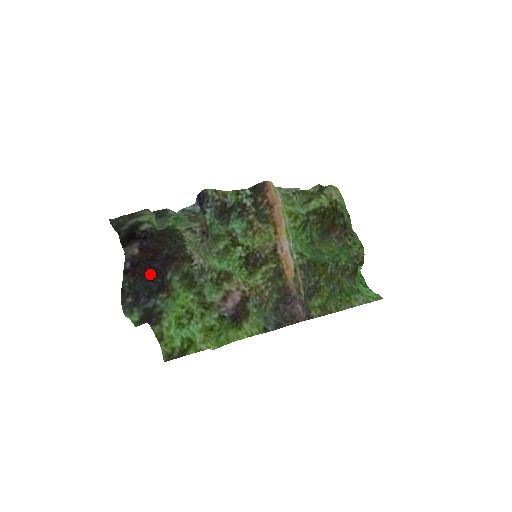
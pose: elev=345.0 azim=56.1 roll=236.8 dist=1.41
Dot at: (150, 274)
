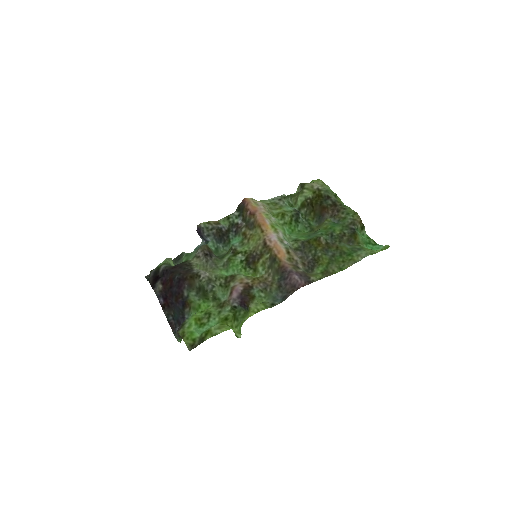
Dot at: (174, 298)
